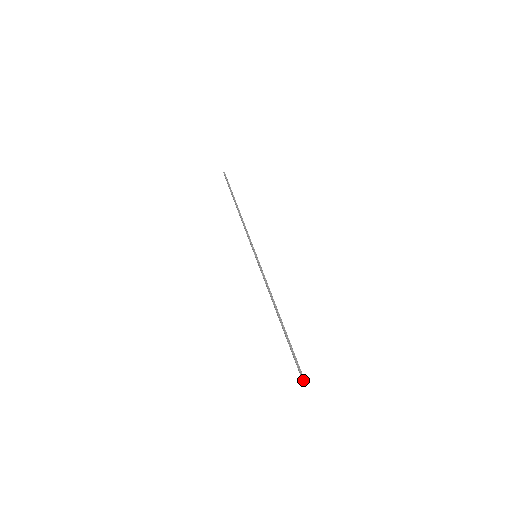
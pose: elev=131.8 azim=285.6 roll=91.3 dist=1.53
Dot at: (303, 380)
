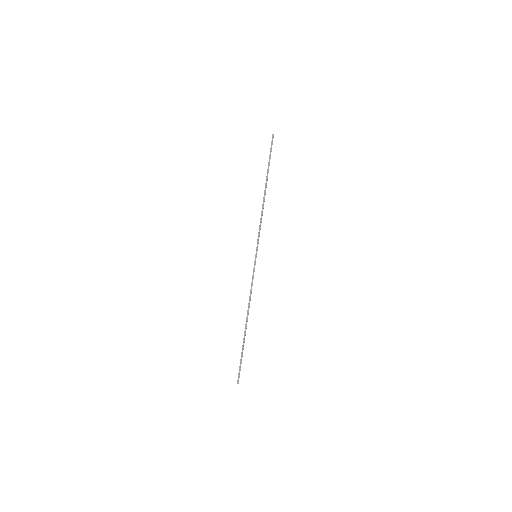
Dot at: (238, 380)
